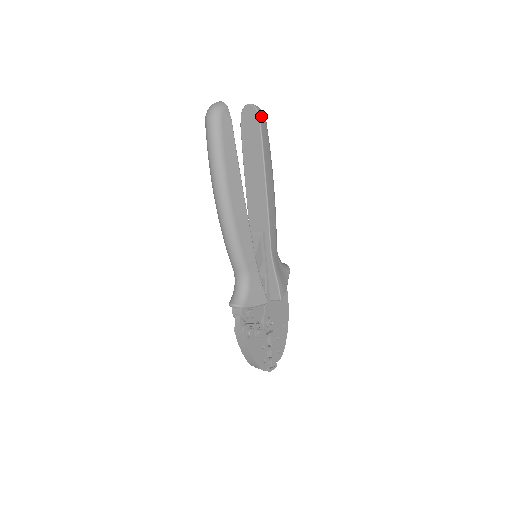
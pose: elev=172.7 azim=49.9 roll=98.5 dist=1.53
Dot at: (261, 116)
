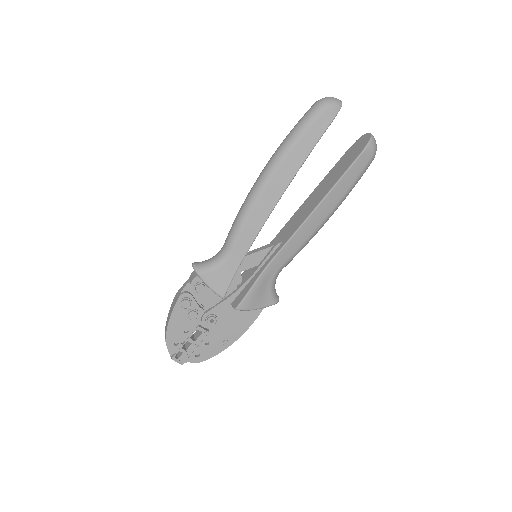
Dot at: (369, 149)
